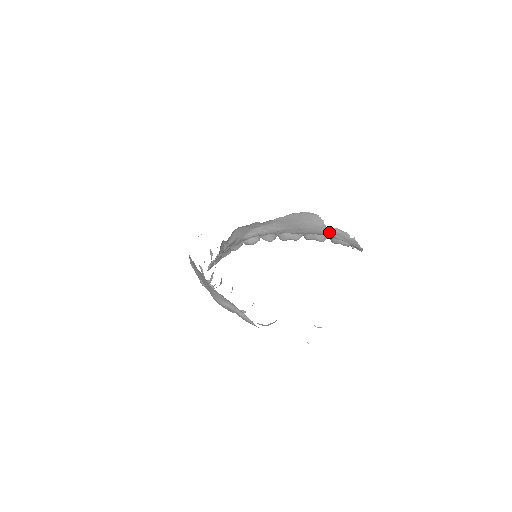
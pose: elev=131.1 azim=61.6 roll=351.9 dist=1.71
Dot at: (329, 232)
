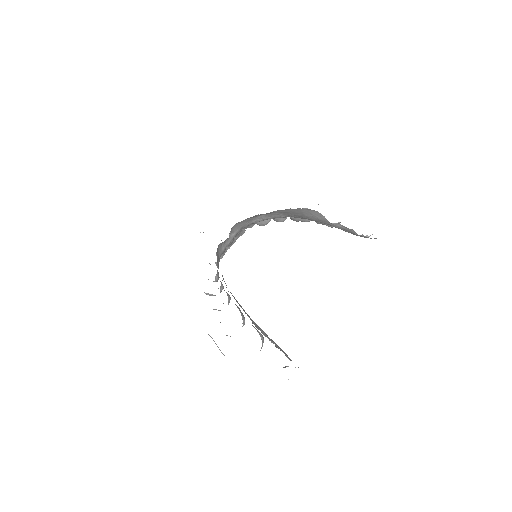
Dot at: (334, 226)
